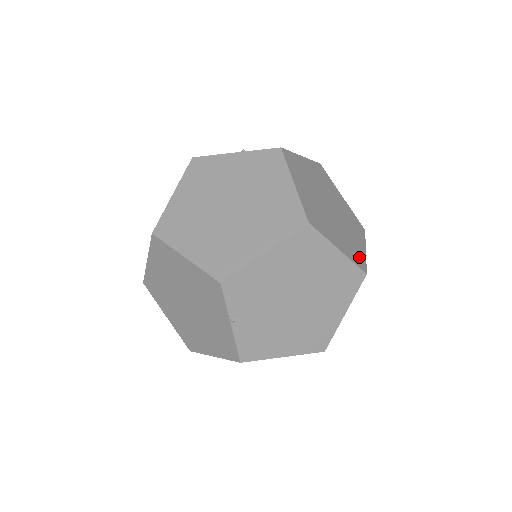
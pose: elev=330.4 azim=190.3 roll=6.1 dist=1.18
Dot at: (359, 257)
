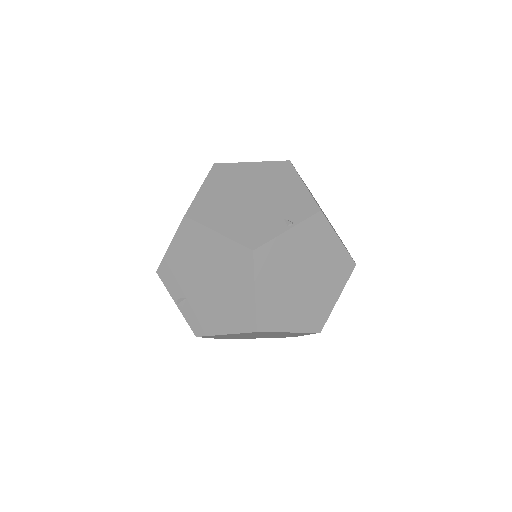
Dot at: occluded
